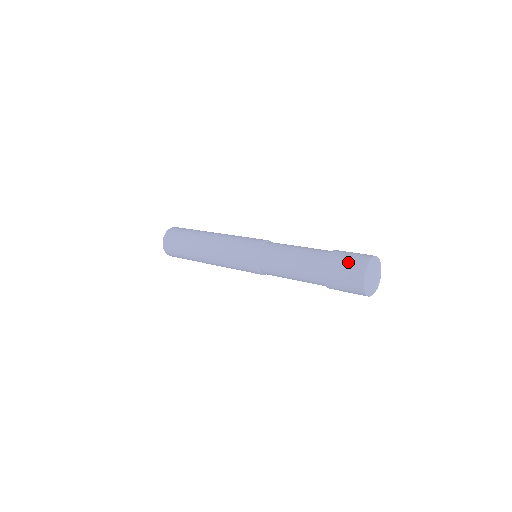
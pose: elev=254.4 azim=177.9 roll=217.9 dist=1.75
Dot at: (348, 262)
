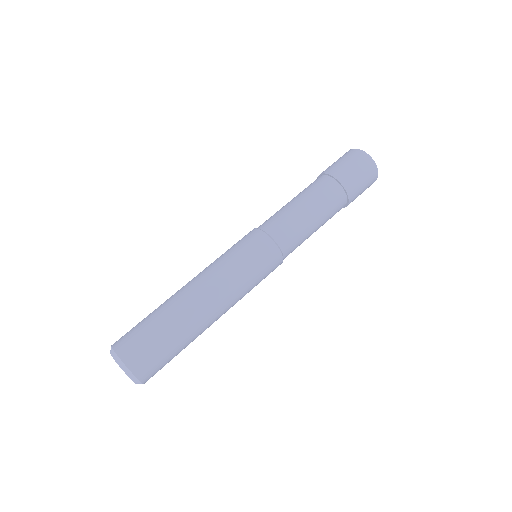
Dot at: (340, 159)
